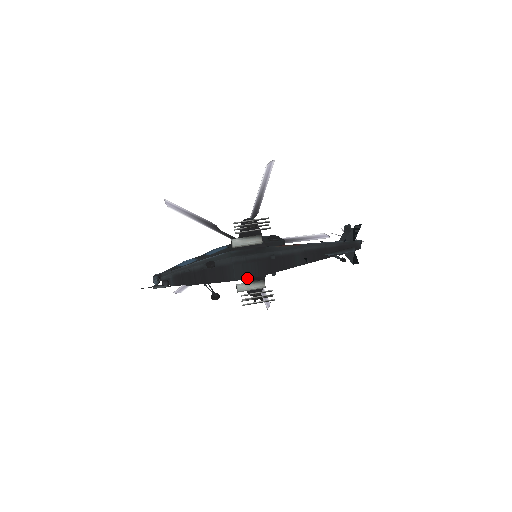
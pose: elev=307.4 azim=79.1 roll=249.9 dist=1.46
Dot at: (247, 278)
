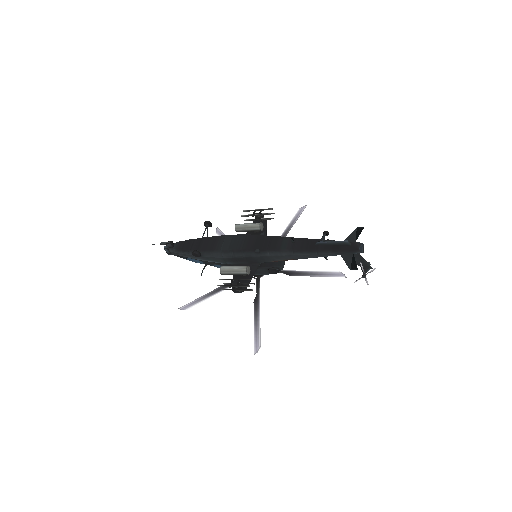
Dot at: (232, 248)
